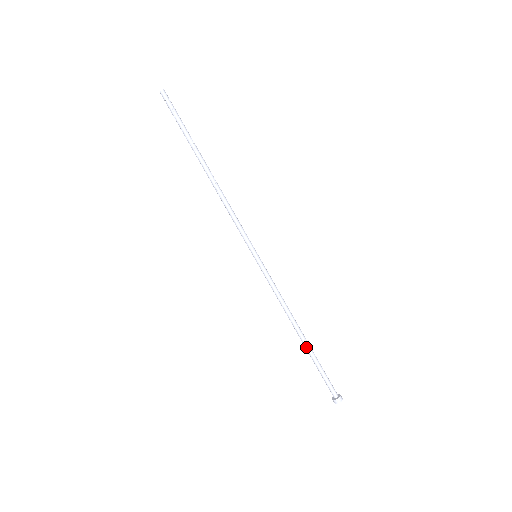
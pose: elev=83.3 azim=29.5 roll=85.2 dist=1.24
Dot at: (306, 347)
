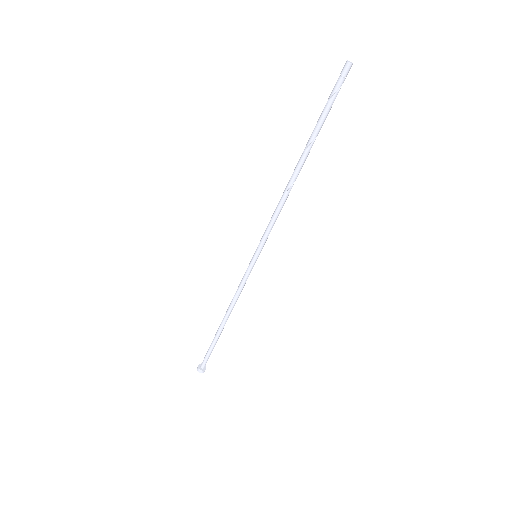
Dot at: (218, 332)
